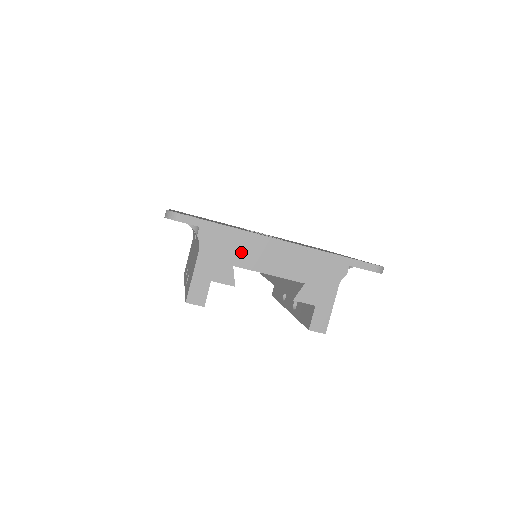
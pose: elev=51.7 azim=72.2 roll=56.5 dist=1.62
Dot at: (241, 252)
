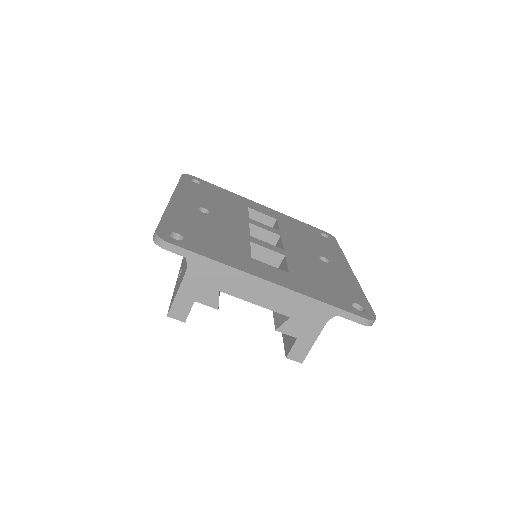
Dot at: (229, 279)
